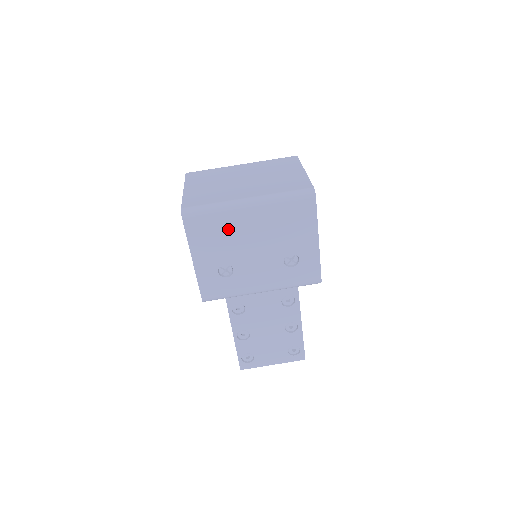
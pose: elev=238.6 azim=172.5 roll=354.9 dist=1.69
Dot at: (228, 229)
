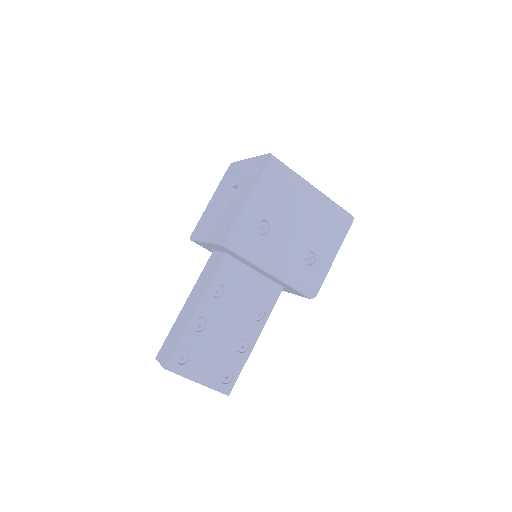
Dot at: (291, 195)
